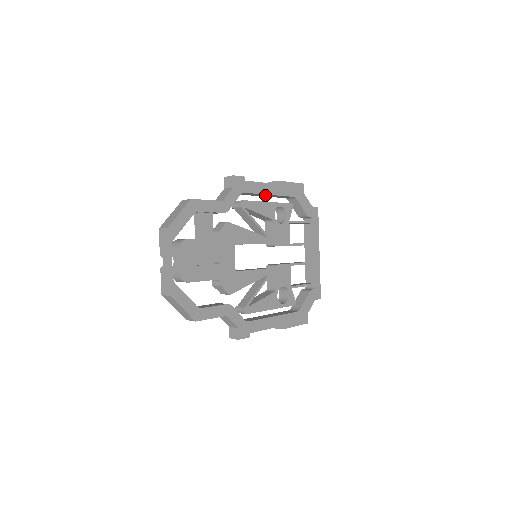
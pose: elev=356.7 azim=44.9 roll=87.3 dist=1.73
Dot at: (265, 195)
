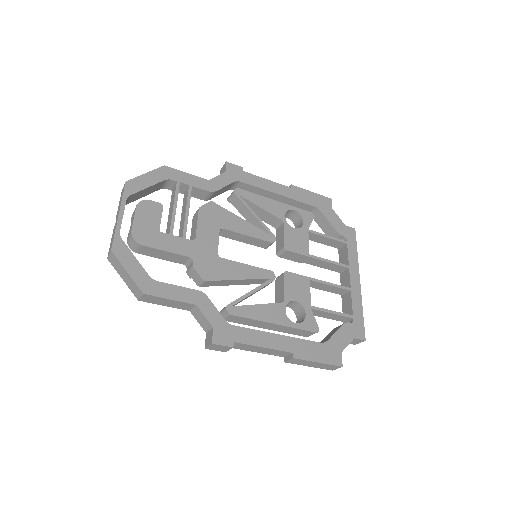
Dot at: (275, 198)
